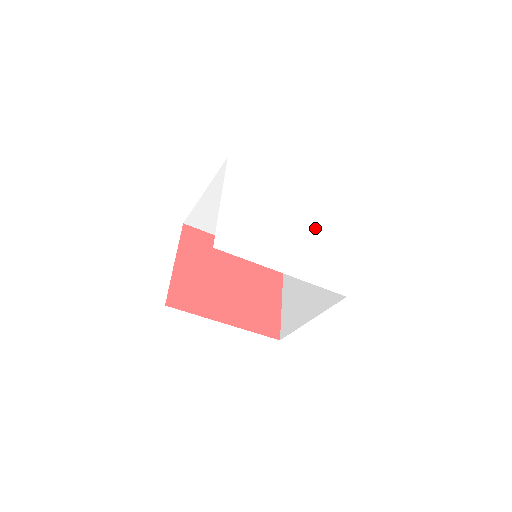
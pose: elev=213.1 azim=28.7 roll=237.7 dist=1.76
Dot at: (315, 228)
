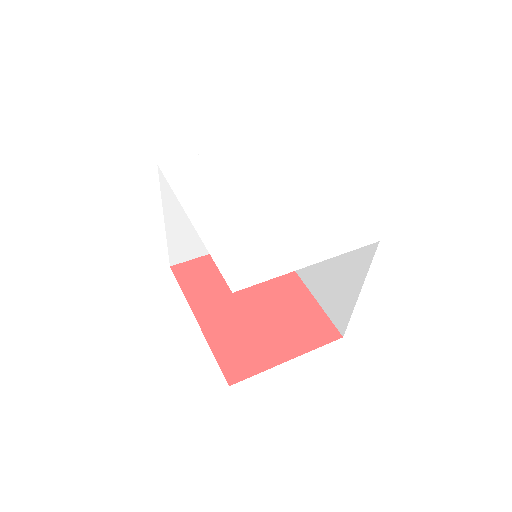
Dot at: (299, 224)
